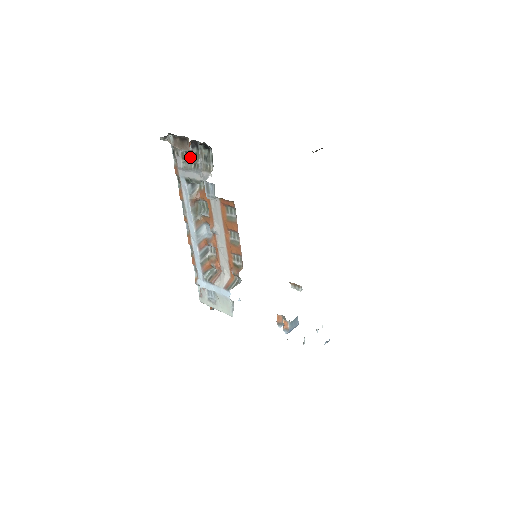
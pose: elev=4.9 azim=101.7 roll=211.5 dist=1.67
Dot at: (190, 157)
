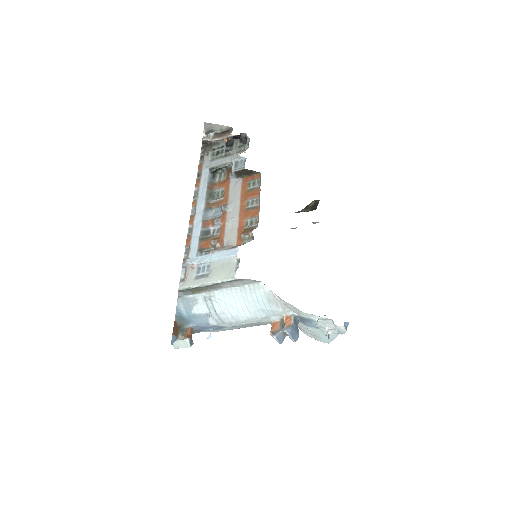
Dot at: (222, 152)
